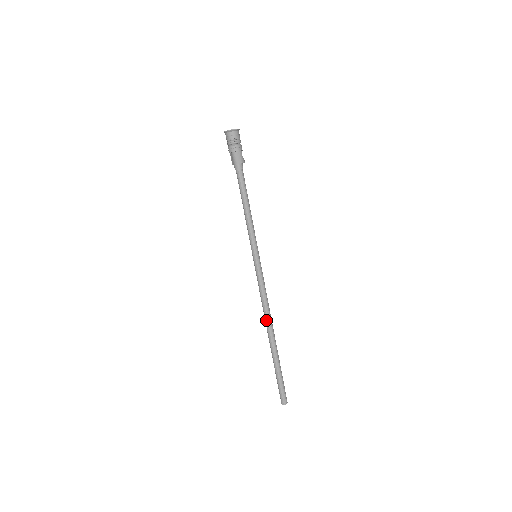
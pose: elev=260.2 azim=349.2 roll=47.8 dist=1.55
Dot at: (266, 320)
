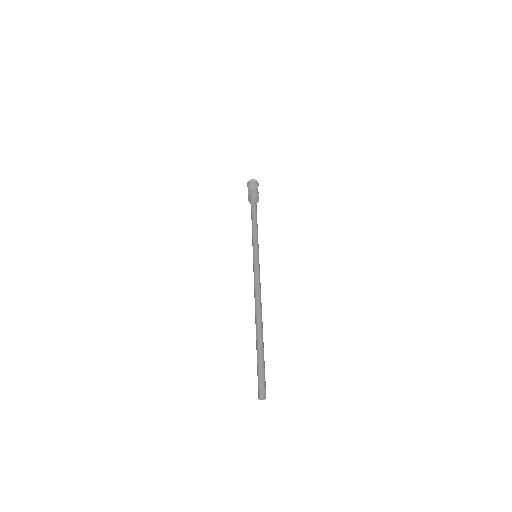
Dot at: (256, 304)
